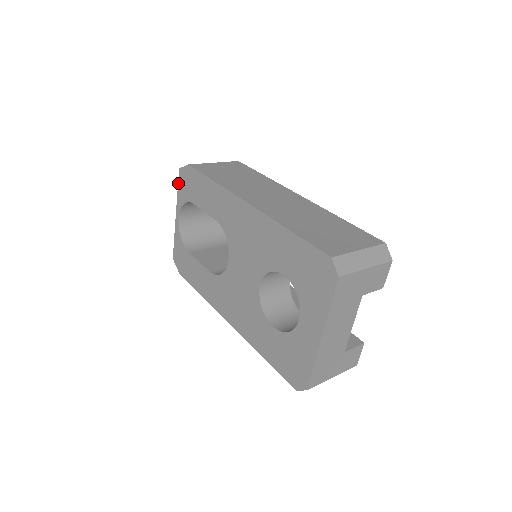
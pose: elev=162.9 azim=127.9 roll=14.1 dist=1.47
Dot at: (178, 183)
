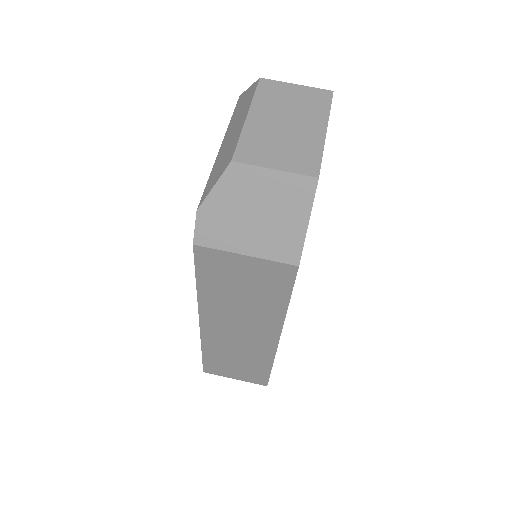
Dot at: (204, 191)
